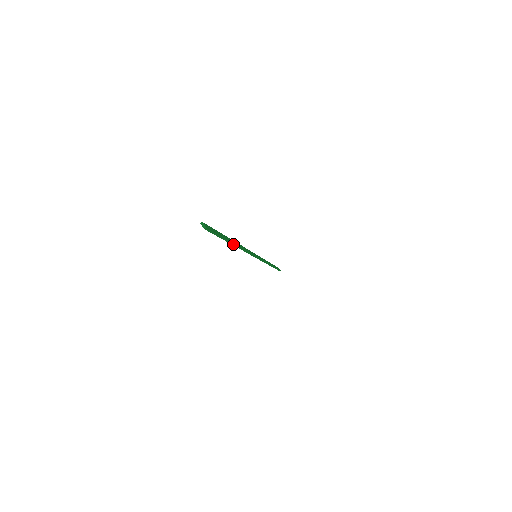
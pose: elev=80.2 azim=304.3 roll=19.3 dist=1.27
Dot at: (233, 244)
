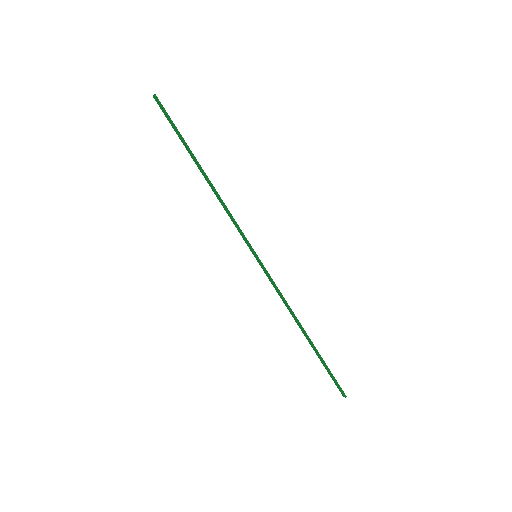
Dot at: (200, 166)
